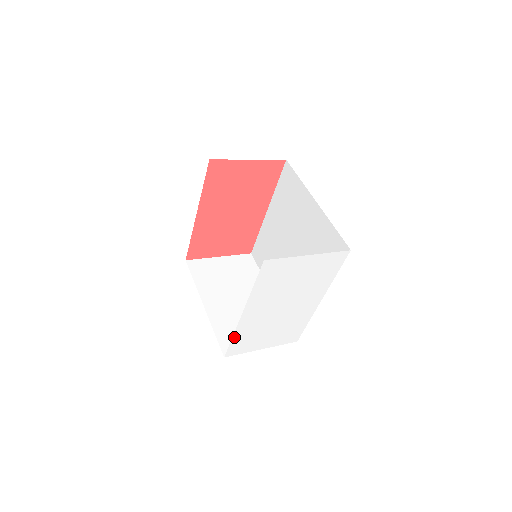
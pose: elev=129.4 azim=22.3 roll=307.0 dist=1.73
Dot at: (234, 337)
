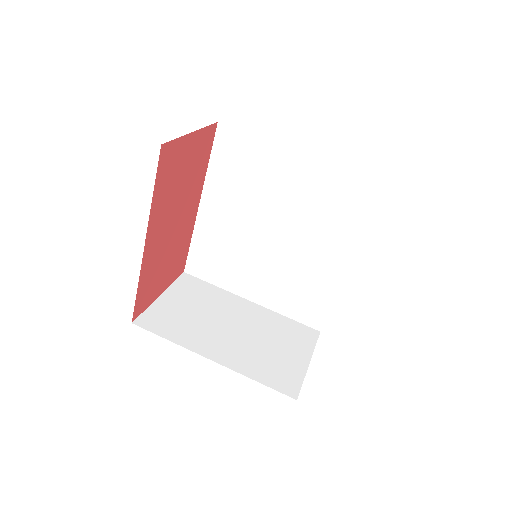
Dot at: occluded
